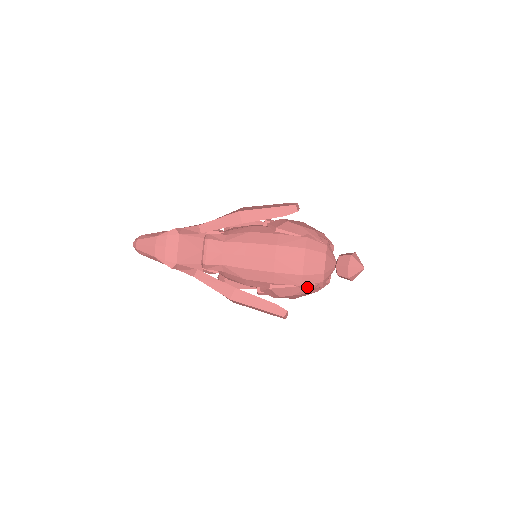
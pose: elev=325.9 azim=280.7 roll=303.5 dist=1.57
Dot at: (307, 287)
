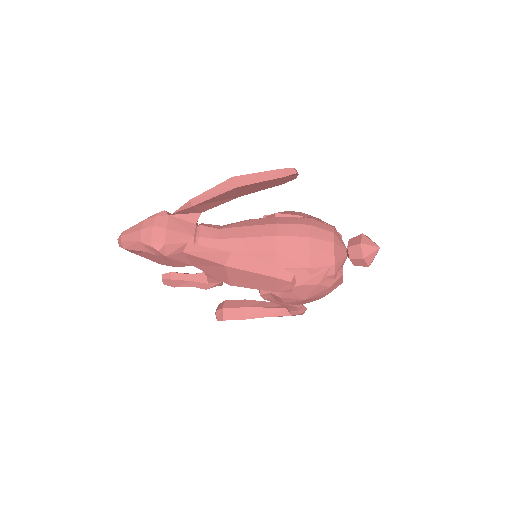
Dot at: (316, 272)
